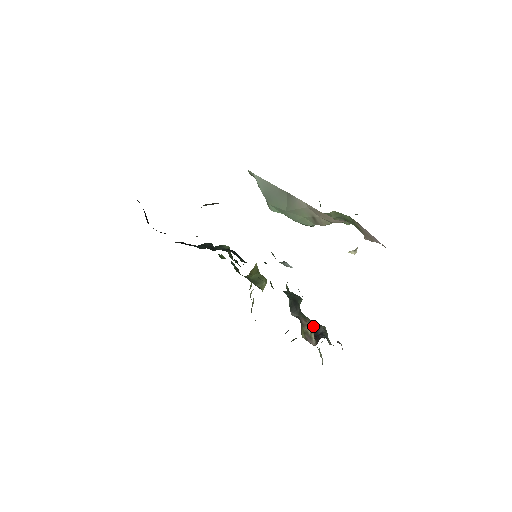
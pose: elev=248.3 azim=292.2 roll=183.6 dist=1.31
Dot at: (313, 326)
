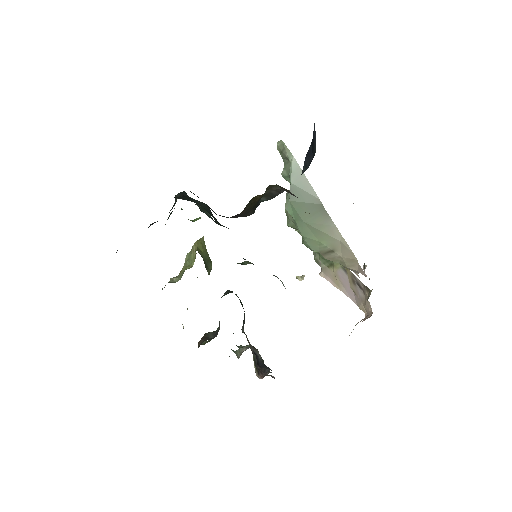
Dot at: (251, 347)
